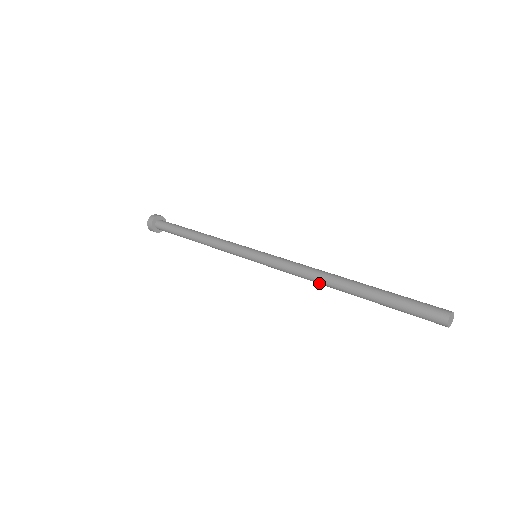
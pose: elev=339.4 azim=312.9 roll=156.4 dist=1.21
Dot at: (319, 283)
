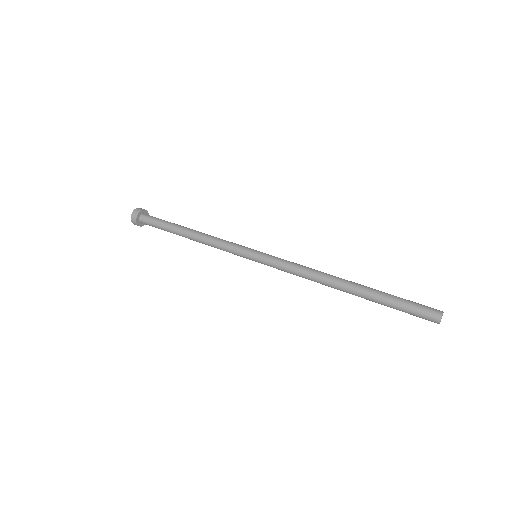
Dot at: (323, 284)
